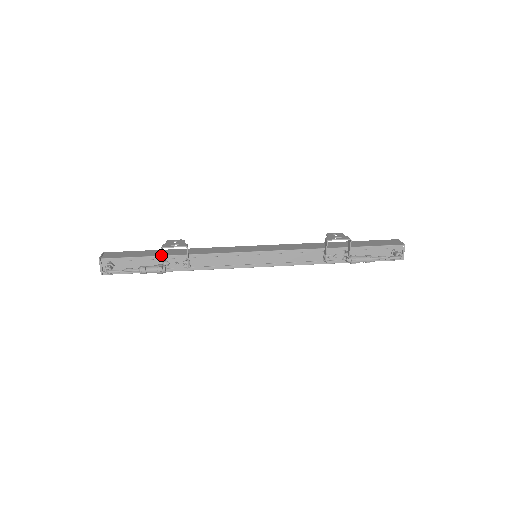
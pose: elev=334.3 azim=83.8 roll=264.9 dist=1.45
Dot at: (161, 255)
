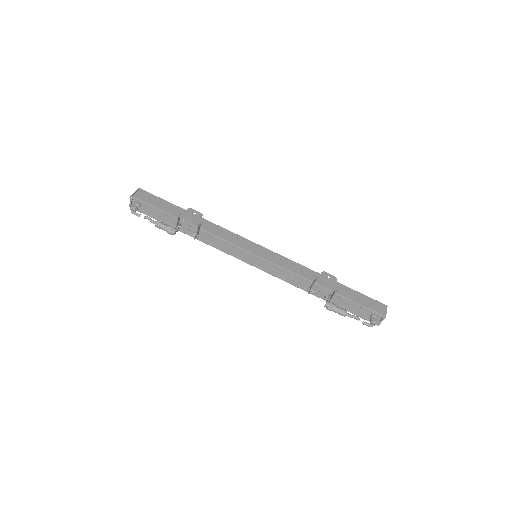
Dot at: occluded
